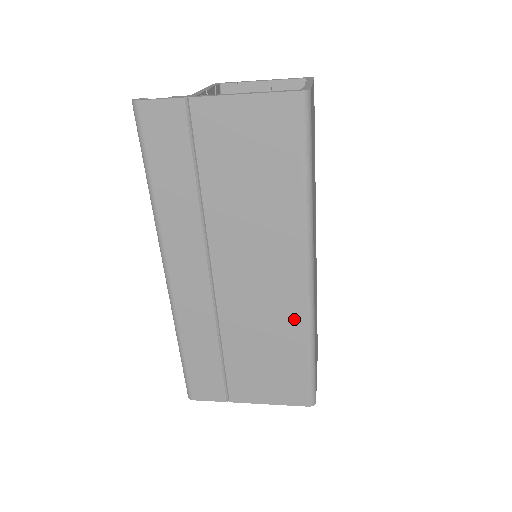
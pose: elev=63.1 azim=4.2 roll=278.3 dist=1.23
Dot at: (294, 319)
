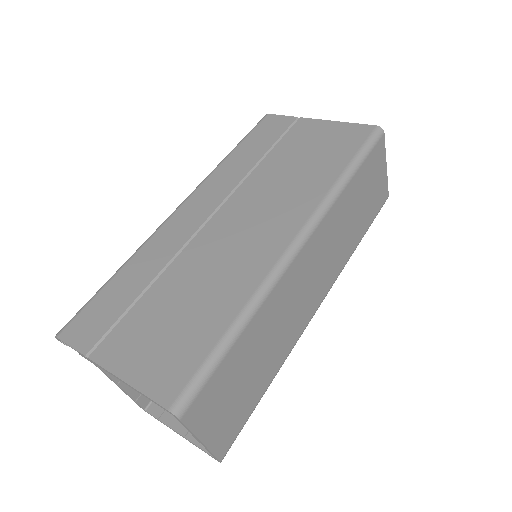
Dot at: (250, 277)
